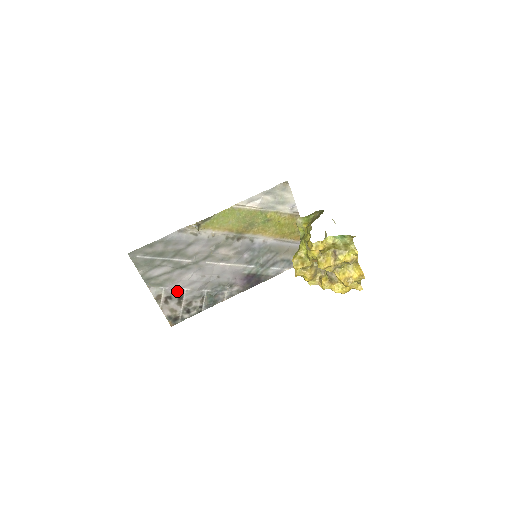
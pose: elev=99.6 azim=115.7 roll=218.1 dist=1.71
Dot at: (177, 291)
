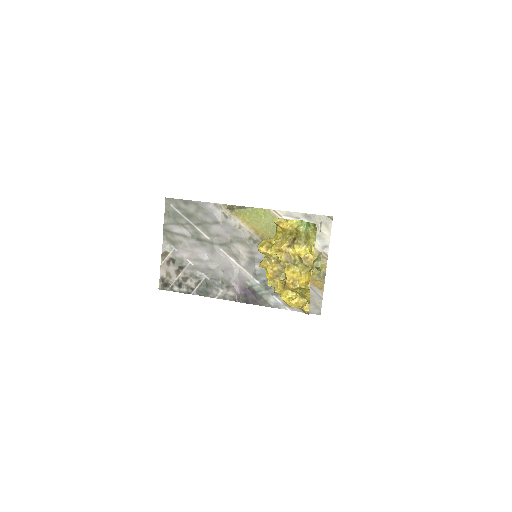
Dot at: (182, 259)
